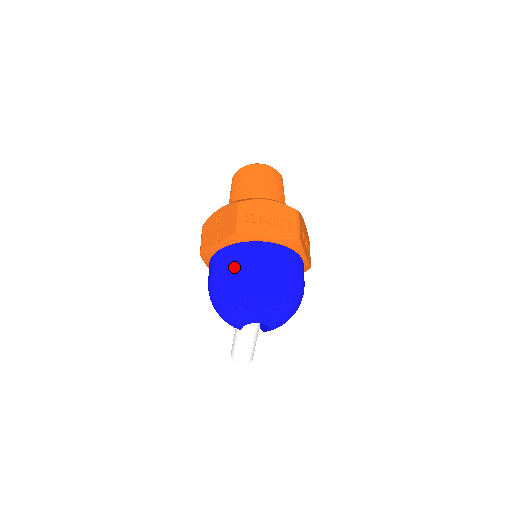
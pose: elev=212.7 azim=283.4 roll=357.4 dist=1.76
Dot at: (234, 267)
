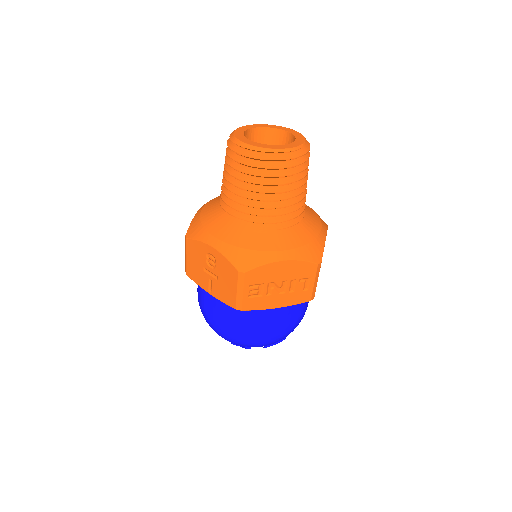
Dot at: (231, 329)
